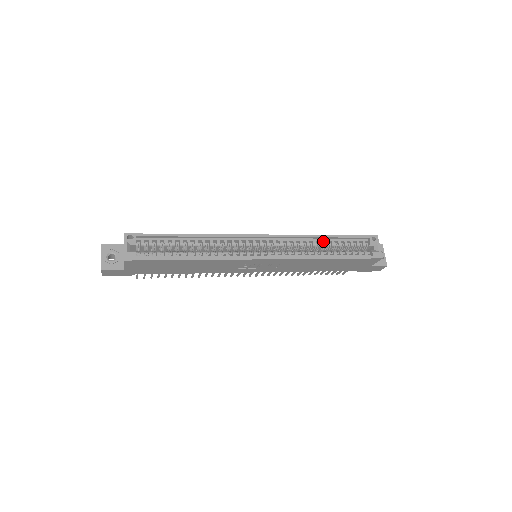
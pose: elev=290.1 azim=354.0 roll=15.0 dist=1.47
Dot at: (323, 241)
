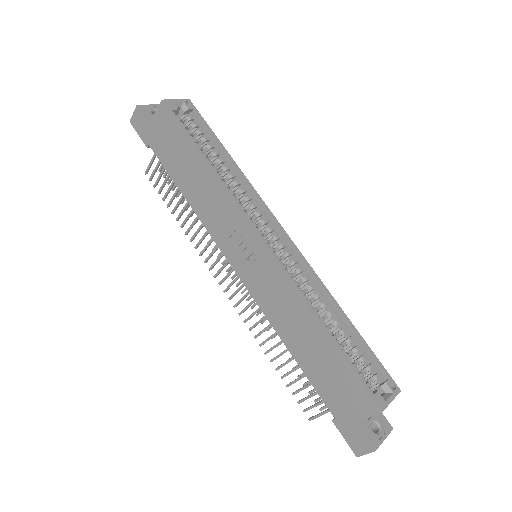
Dot at: (335, 317)
